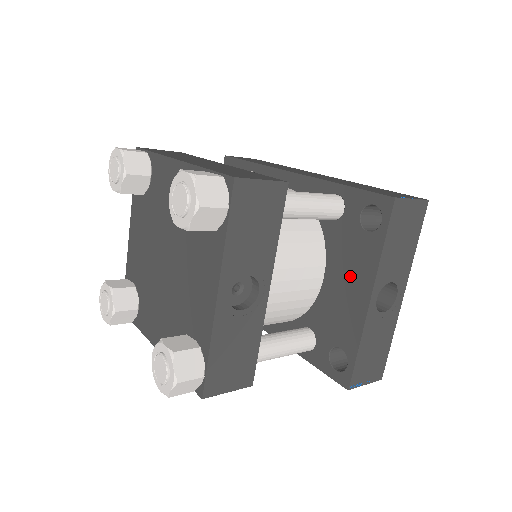
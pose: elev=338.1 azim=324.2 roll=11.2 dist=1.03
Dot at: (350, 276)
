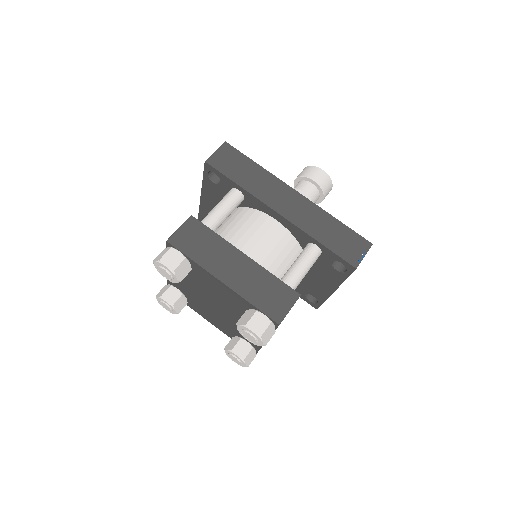
Dot at: (322, 279)
